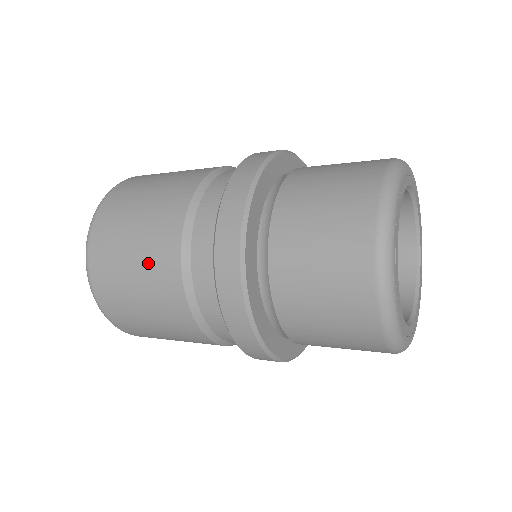
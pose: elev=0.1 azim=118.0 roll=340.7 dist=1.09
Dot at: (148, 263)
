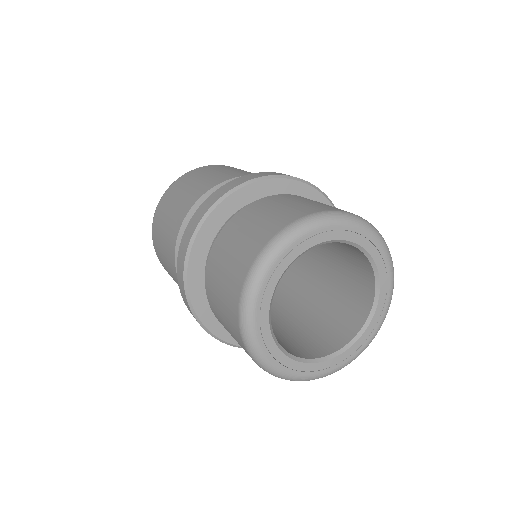
Dot at: (169, 227)
